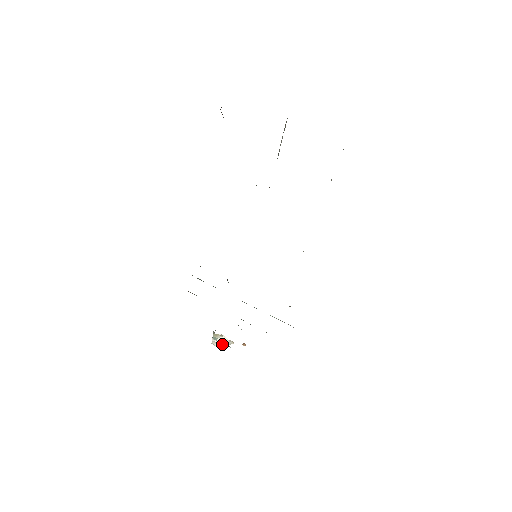
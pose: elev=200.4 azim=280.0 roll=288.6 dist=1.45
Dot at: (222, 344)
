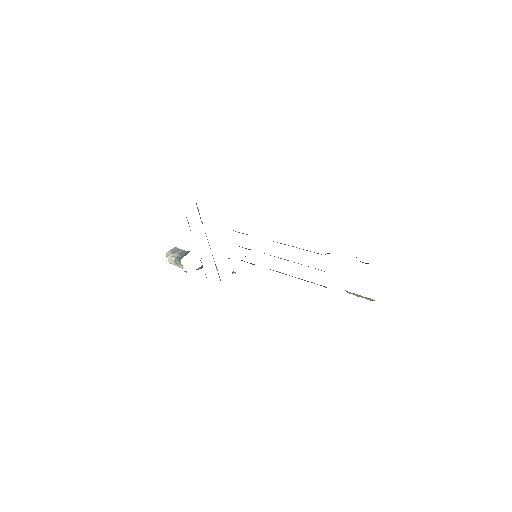
Dot at: (174, 263)
